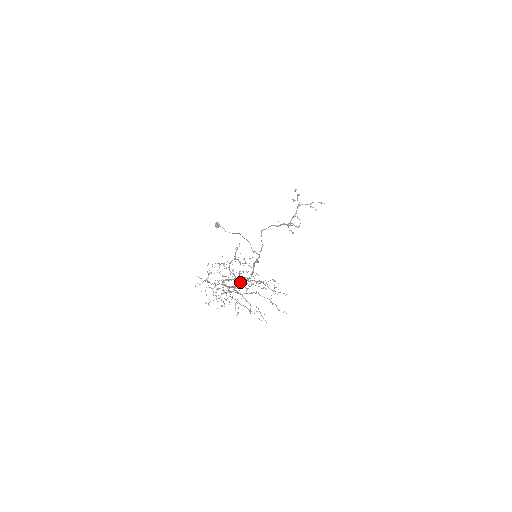
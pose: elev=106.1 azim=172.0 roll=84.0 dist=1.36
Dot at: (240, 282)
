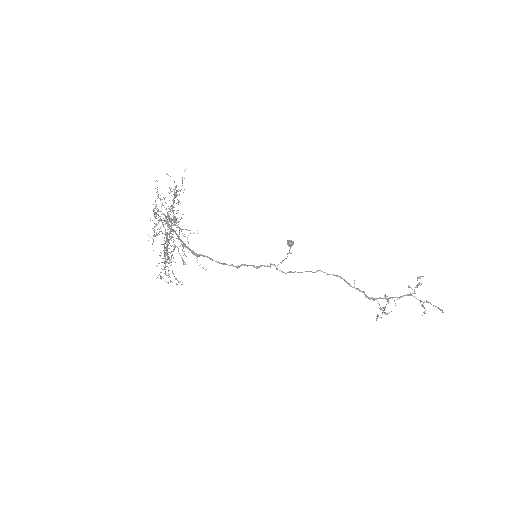
Dot at: (179, 230)
